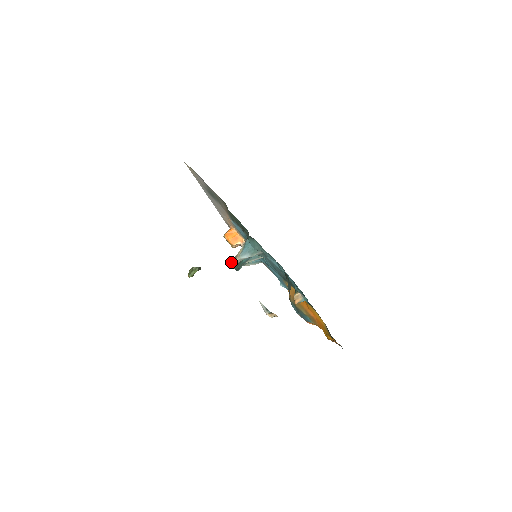
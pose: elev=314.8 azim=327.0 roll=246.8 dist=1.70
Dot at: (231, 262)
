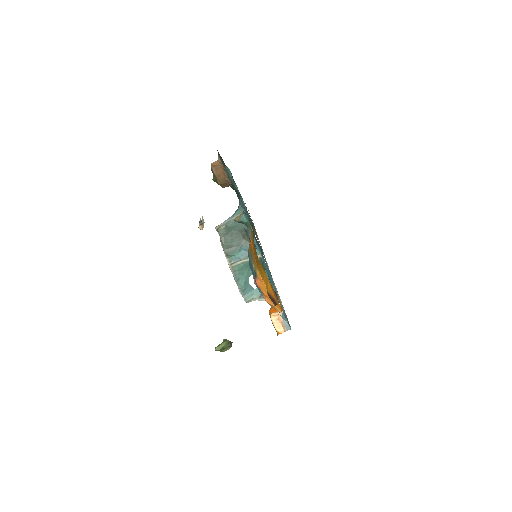
Dot at: (216, 229)
